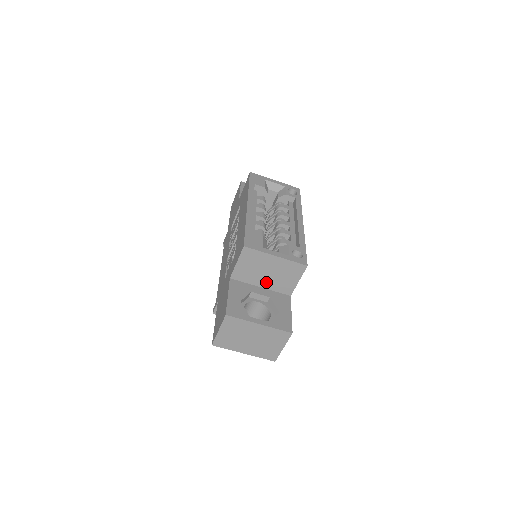
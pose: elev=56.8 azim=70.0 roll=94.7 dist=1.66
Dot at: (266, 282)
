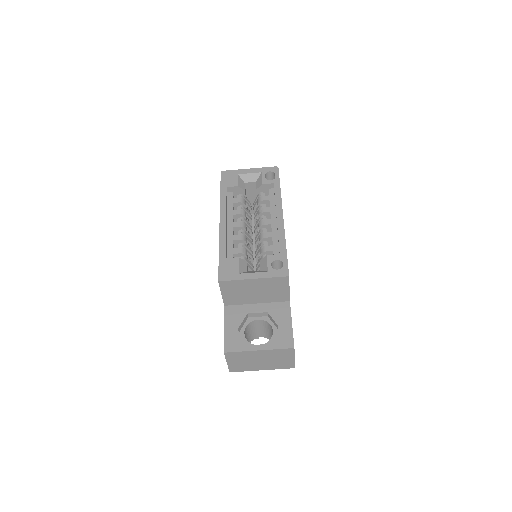
Dot at: (259, 299)
